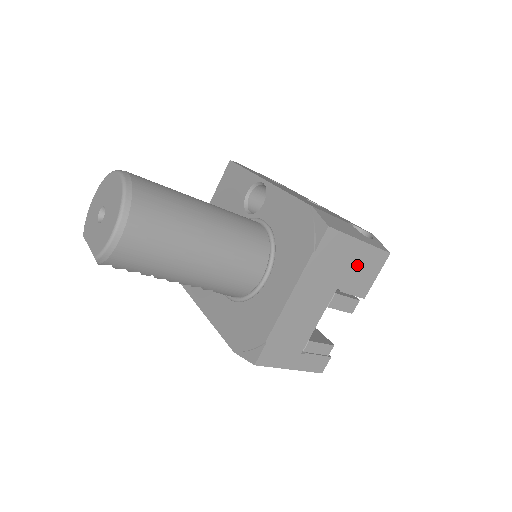
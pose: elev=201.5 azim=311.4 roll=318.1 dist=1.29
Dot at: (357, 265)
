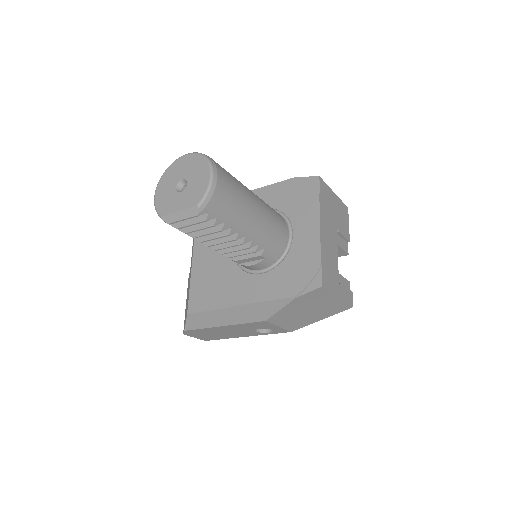
Dot at: (338, 212)
